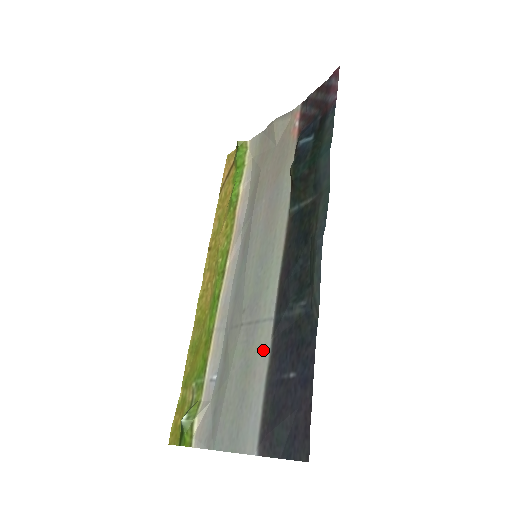
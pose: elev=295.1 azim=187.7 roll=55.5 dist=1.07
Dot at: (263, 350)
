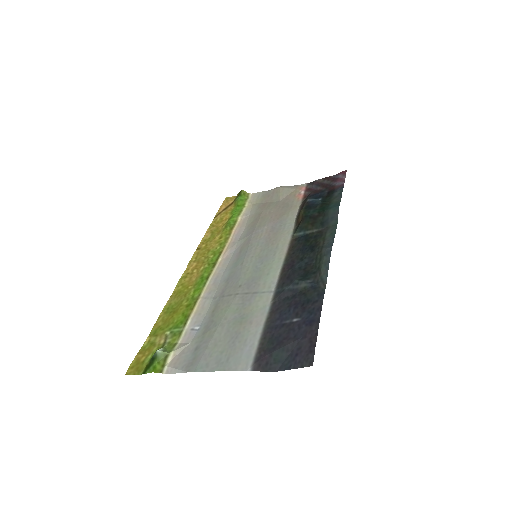
Dot at: (261, 309)
